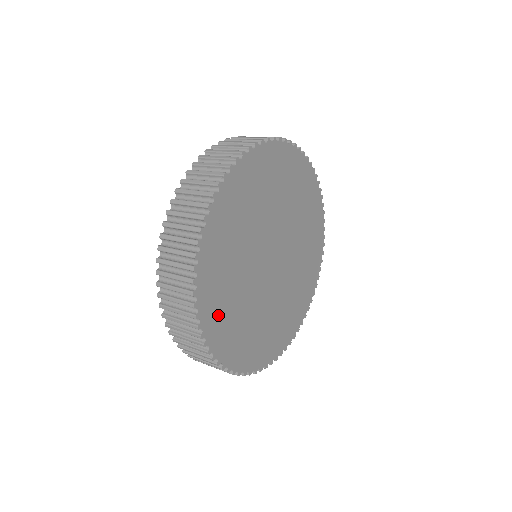
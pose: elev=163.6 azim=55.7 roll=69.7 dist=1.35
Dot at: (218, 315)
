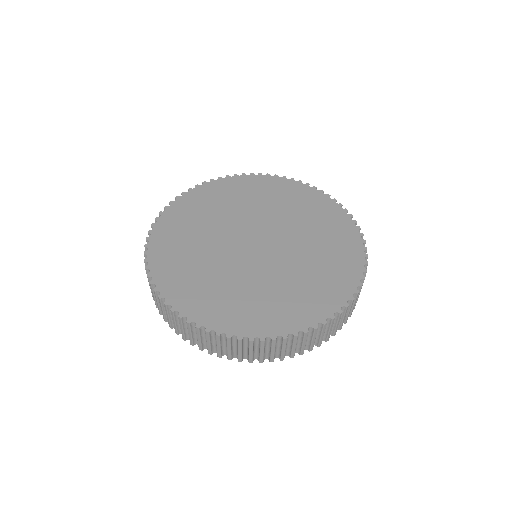
Dot at: (185, 213)
